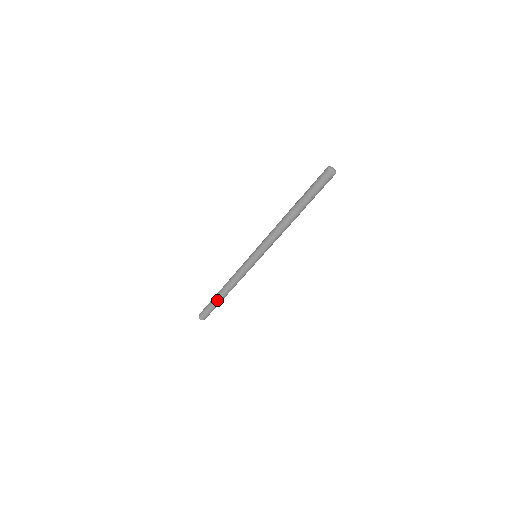
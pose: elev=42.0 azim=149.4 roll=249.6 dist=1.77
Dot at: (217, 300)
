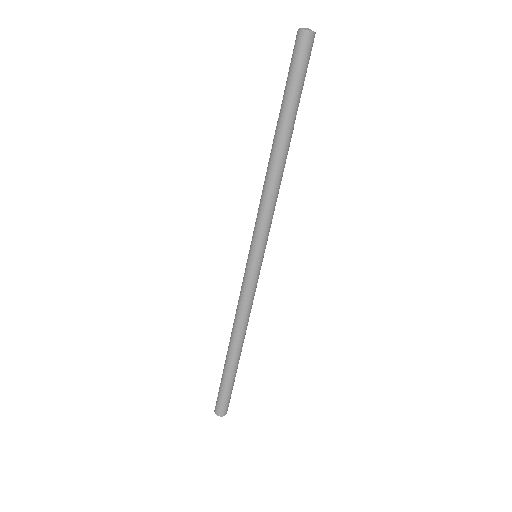
Dot at: (231, 367)
